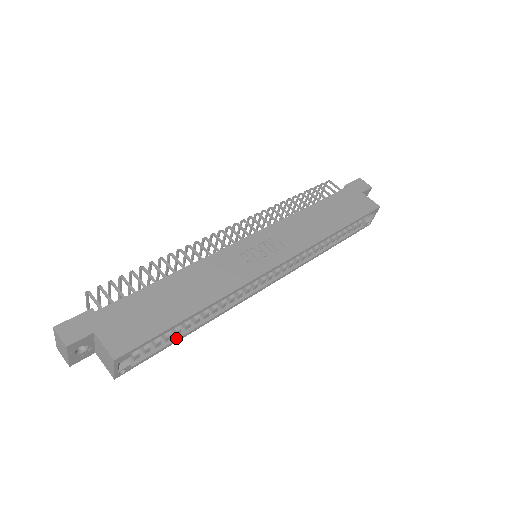
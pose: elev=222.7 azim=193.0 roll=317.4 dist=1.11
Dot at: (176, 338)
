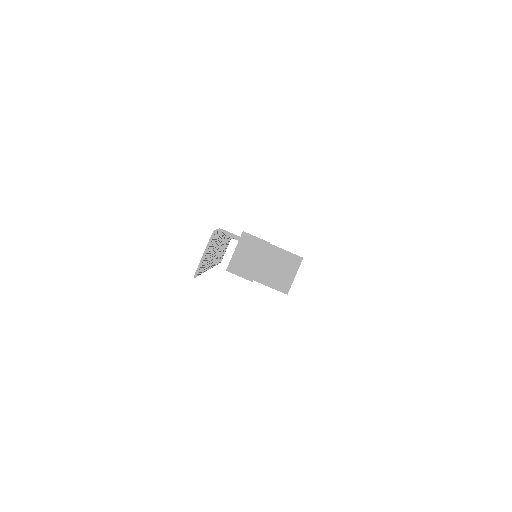
Dot at: occluded
